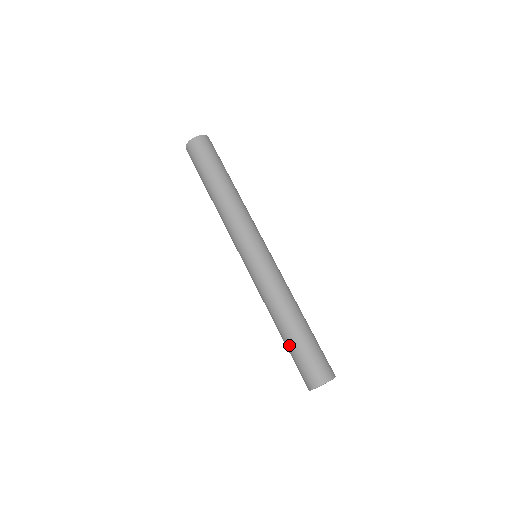
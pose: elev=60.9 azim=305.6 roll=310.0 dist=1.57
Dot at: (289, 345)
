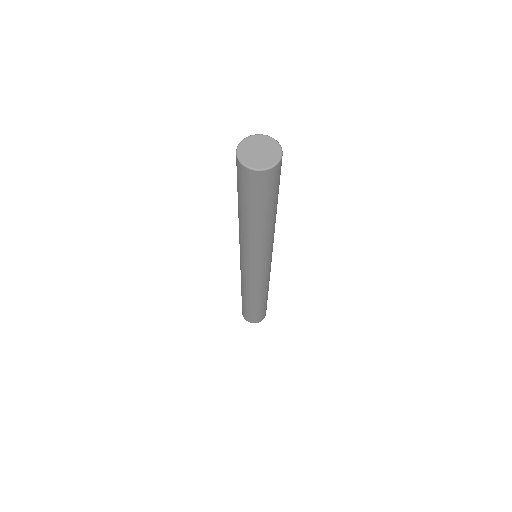
Dot at: occluded
